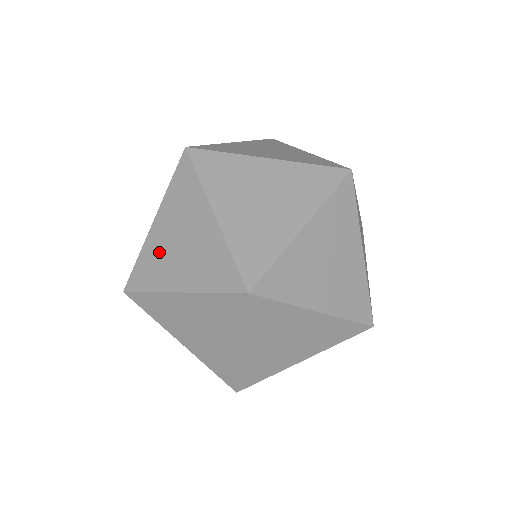
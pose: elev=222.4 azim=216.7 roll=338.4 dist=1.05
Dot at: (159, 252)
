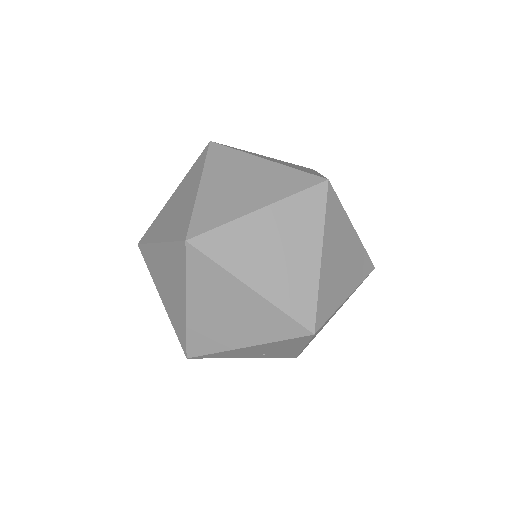
Dot at: (165, 215)
